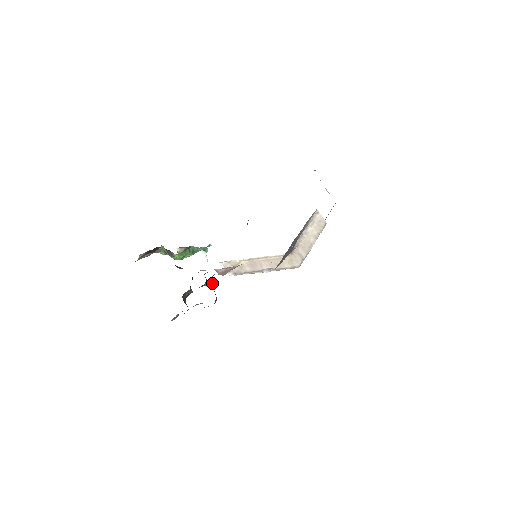
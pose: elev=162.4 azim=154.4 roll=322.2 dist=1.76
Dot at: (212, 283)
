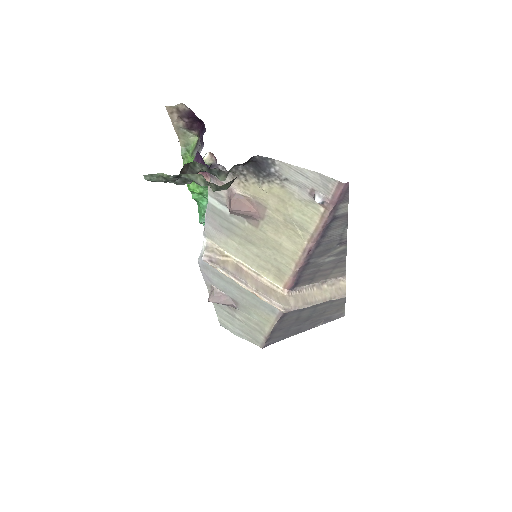
Dot at: (246, 162)
